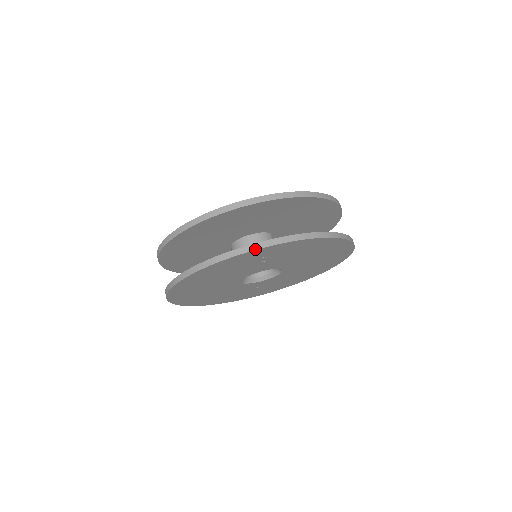
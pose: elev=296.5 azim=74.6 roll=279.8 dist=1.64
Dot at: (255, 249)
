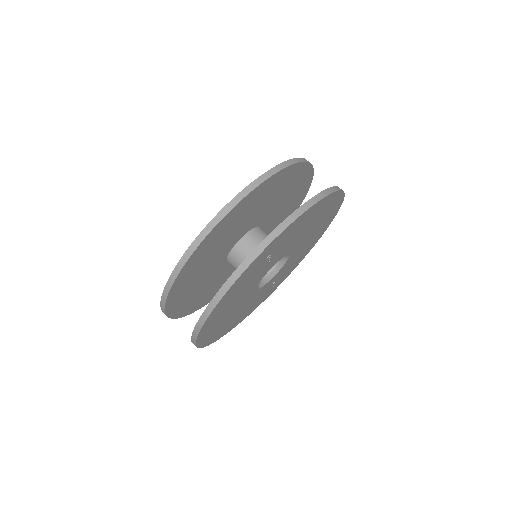
Dot at: (257, 255)
